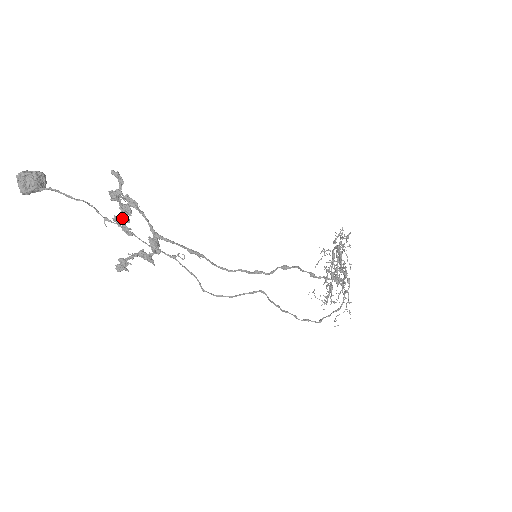
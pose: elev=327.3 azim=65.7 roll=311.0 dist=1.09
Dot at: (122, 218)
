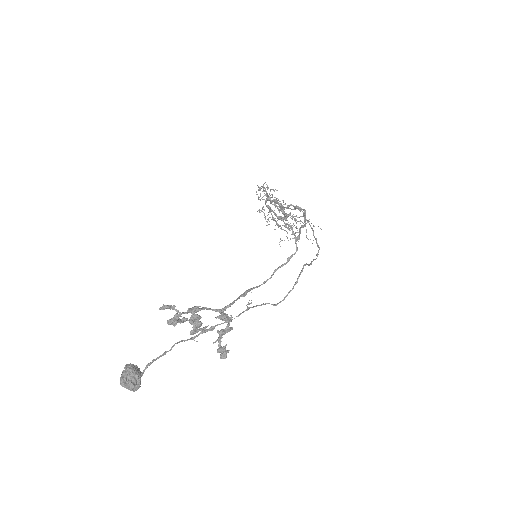
Dot at: (196, 327)
